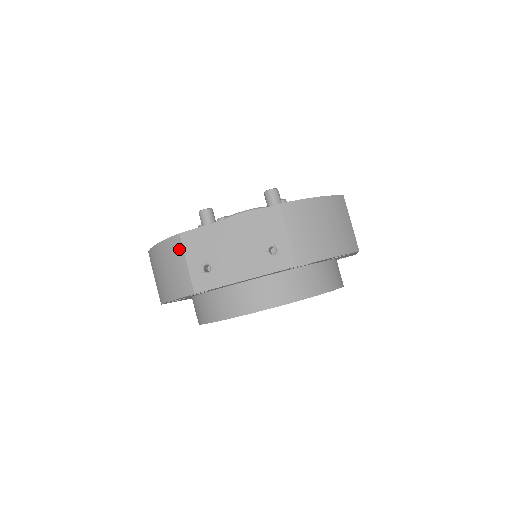
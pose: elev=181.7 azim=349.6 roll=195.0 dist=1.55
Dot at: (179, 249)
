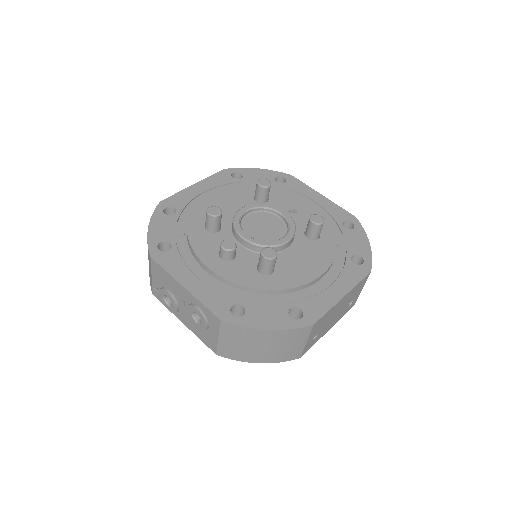
Dot at: (305, 335)
